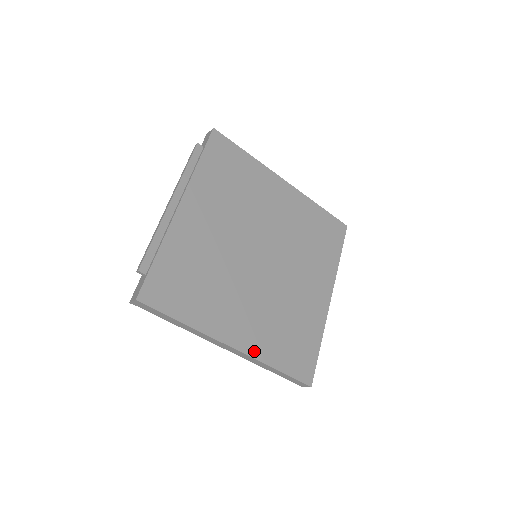
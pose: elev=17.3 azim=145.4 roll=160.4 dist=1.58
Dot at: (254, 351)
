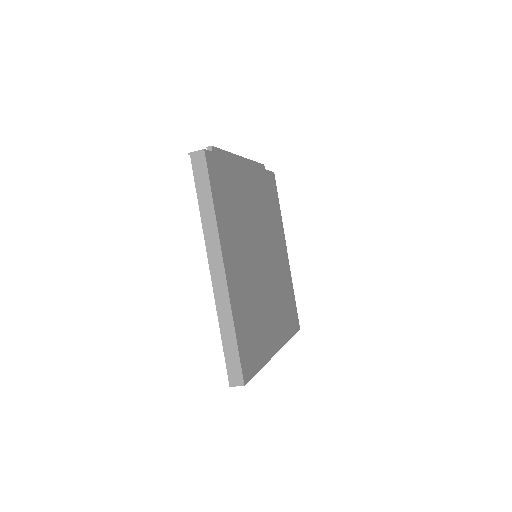
Dot at: (232, 294)
